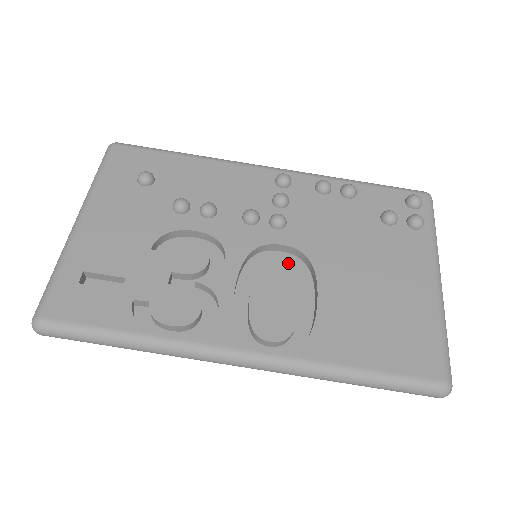
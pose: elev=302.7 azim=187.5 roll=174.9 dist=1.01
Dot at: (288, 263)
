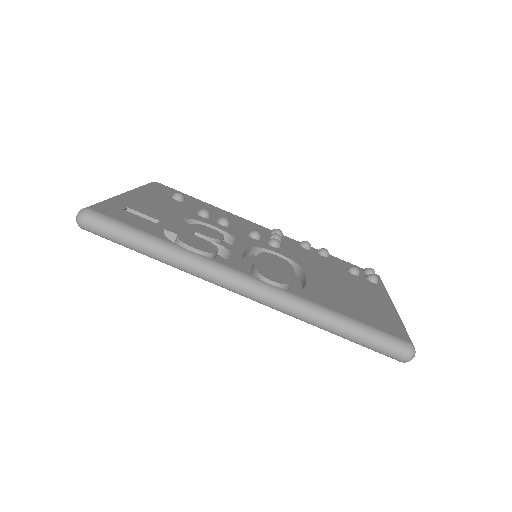
Dot at: (283, 260)
